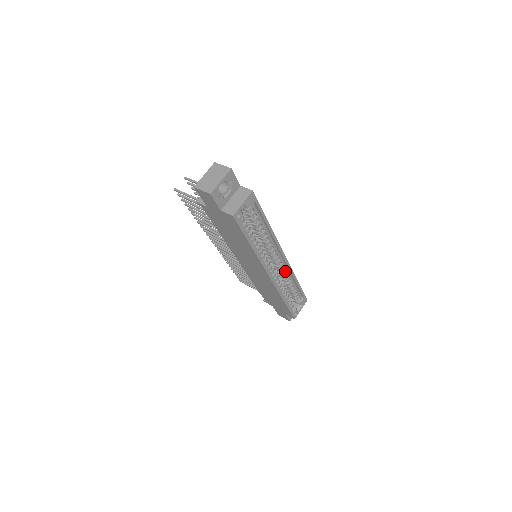
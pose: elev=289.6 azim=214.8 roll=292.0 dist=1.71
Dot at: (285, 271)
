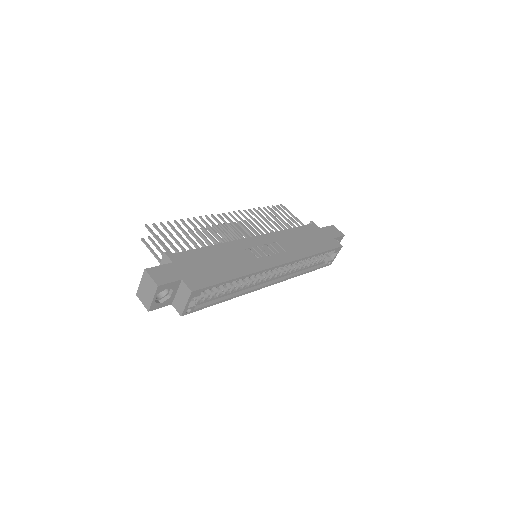
Dot at: occluded
